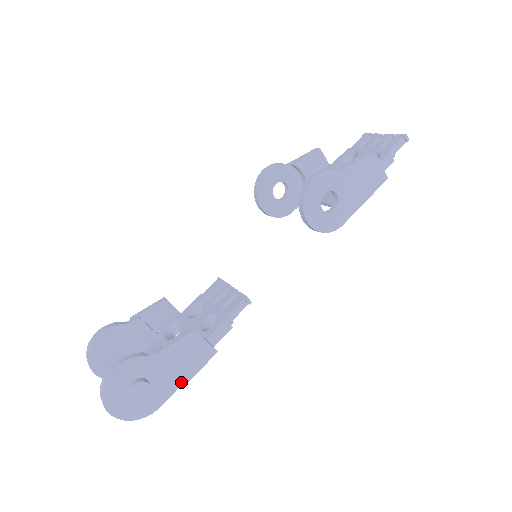
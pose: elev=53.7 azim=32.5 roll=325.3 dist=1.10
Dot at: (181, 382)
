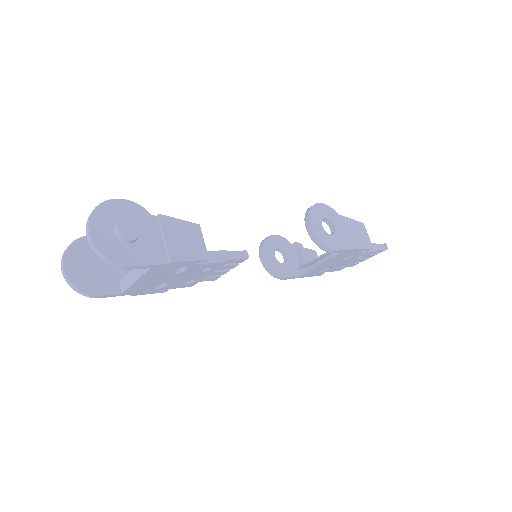
Dot at: (164, 261)
